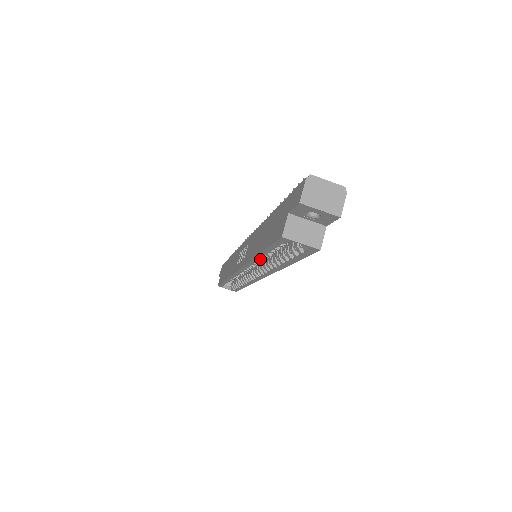
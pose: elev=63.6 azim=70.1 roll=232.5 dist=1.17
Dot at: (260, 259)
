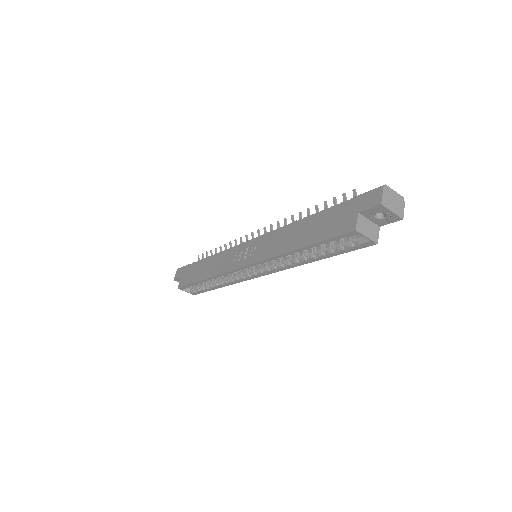
Dot at: (293, 254)
